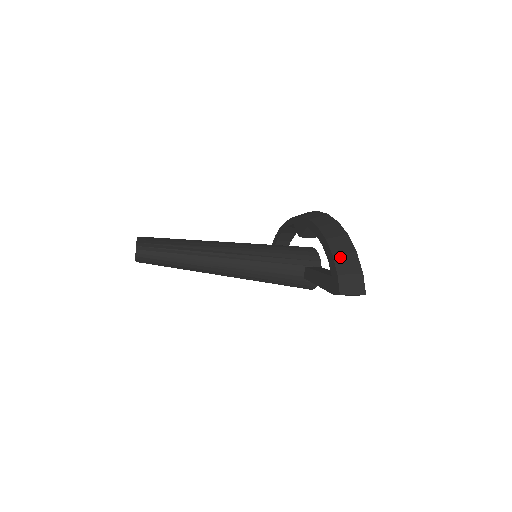
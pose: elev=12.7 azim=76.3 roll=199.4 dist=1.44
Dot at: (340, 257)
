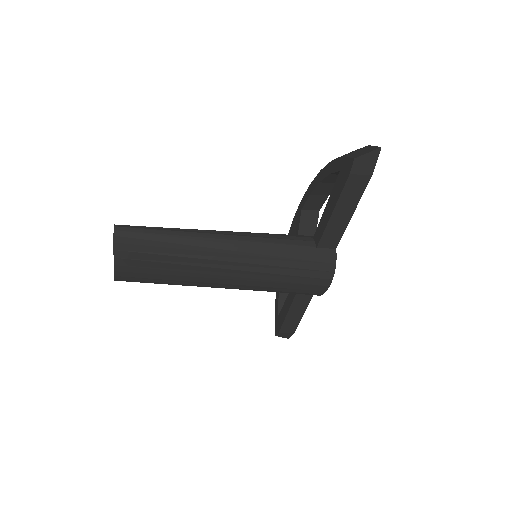
Dot at: occluded
